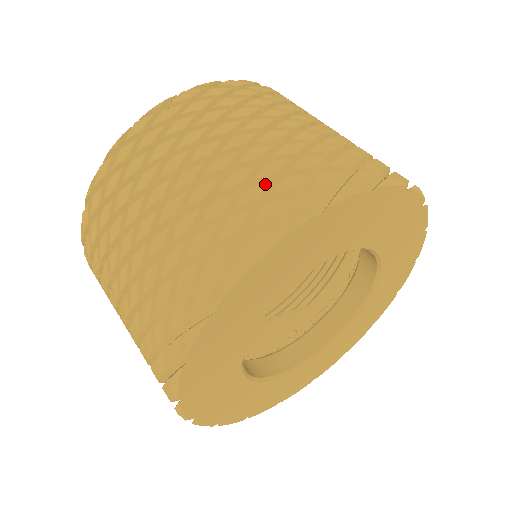
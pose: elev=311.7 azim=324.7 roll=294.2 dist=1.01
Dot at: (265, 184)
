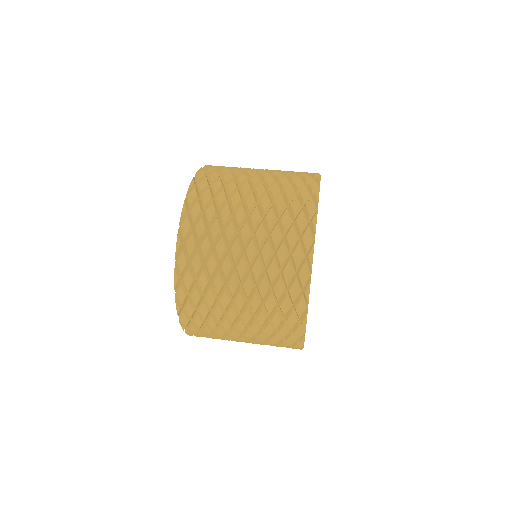
Dot at: (293, 173)
